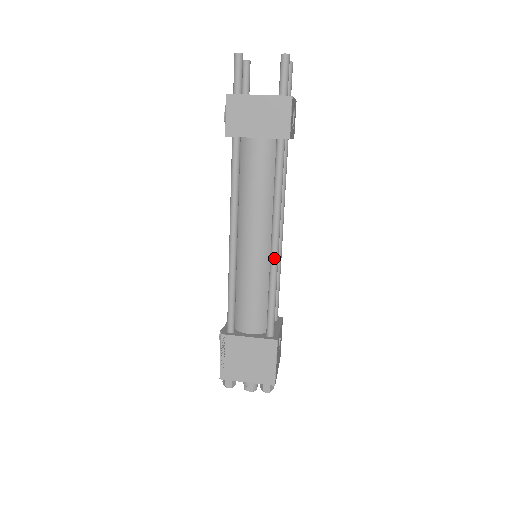
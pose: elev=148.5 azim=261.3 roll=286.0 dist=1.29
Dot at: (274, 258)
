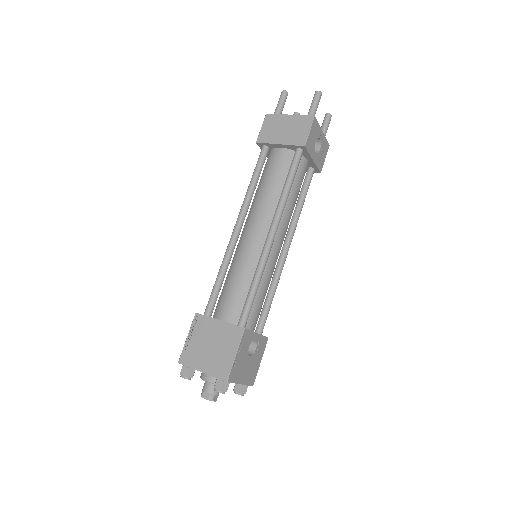
Dot at: (266, 246)
